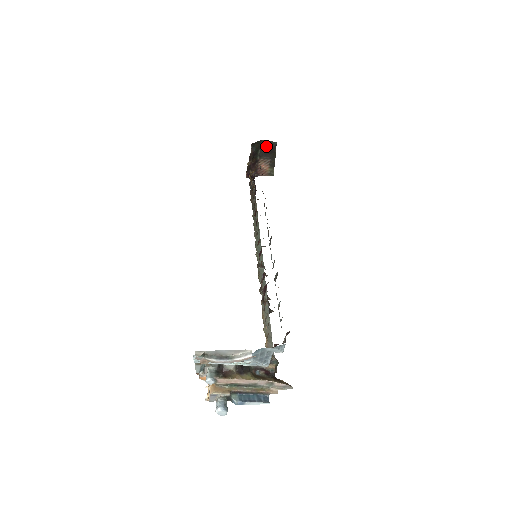
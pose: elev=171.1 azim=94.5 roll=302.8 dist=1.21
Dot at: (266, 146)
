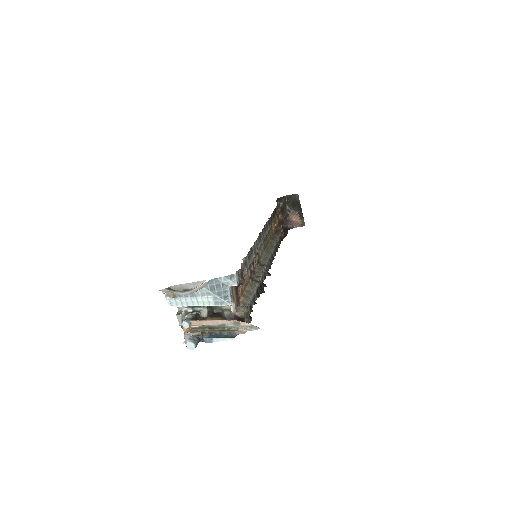
Dot at: (291, 199)
